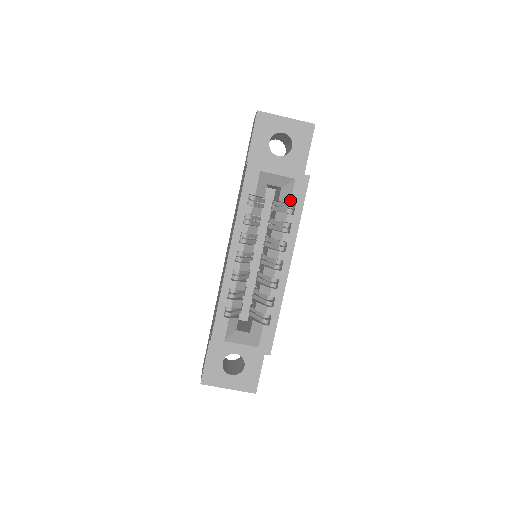
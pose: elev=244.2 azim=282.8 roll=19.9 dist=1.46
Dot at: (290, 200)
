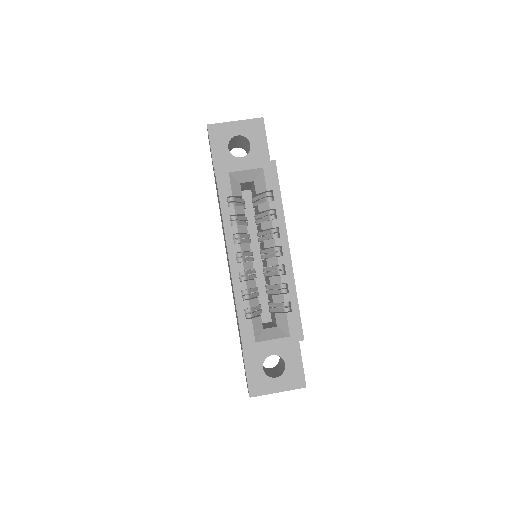
Dot at: (266, 188)
